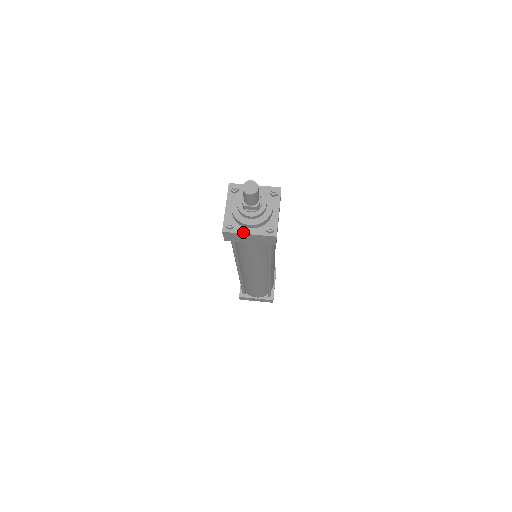
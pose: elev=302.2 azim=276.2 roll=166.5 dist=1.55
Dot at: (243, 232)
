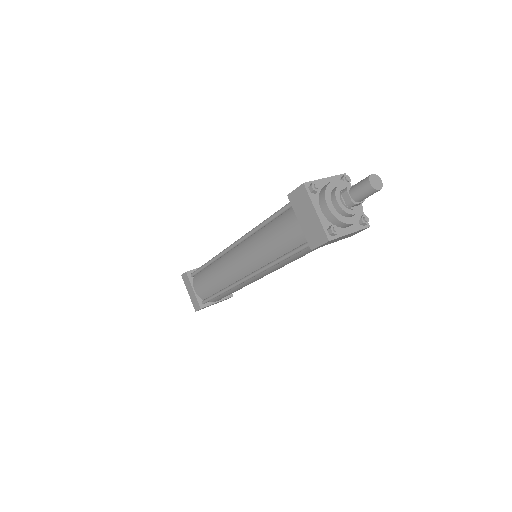
Dot at: (345, 233)
